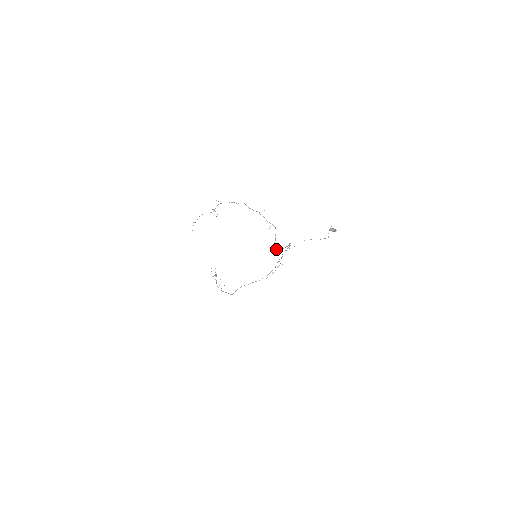
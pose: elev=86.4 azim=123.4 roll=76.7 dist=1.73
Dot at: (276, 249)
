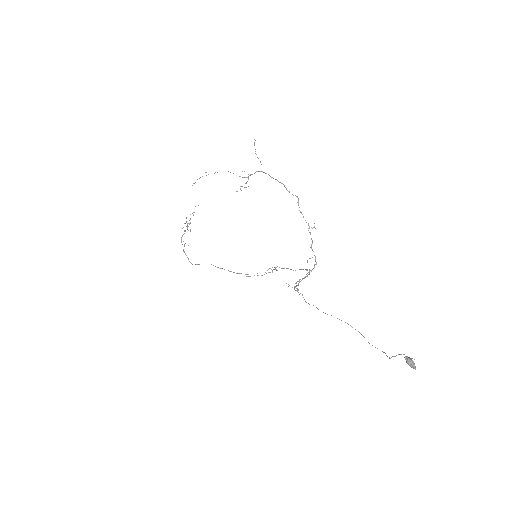
Dot at: occluded
